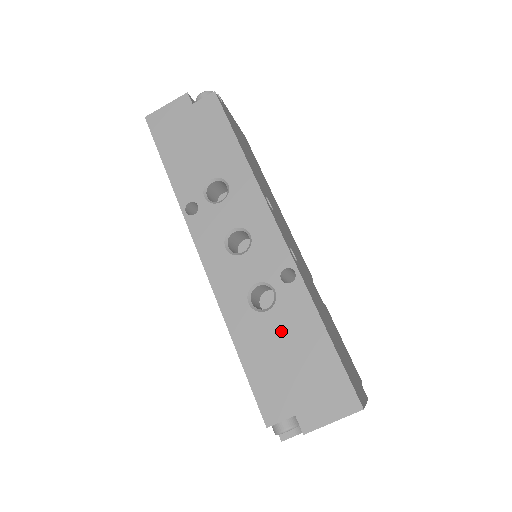
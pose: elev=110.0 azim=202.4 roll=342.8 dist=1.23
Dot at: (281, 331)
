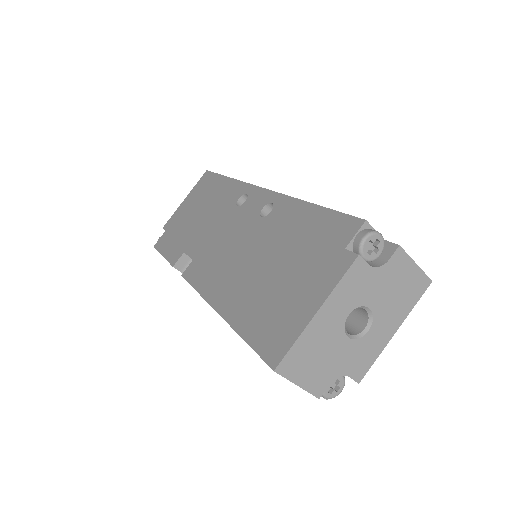
Dot at: occluded
